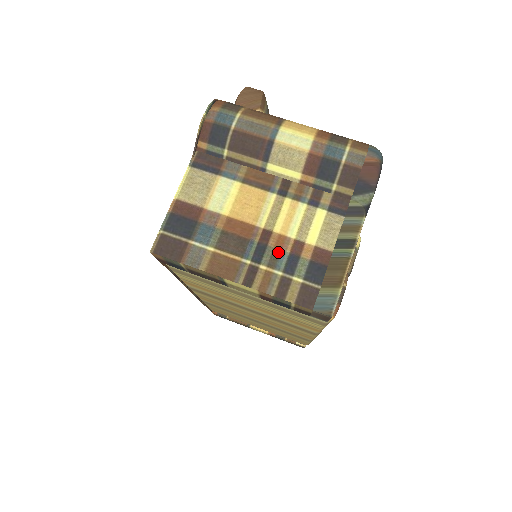
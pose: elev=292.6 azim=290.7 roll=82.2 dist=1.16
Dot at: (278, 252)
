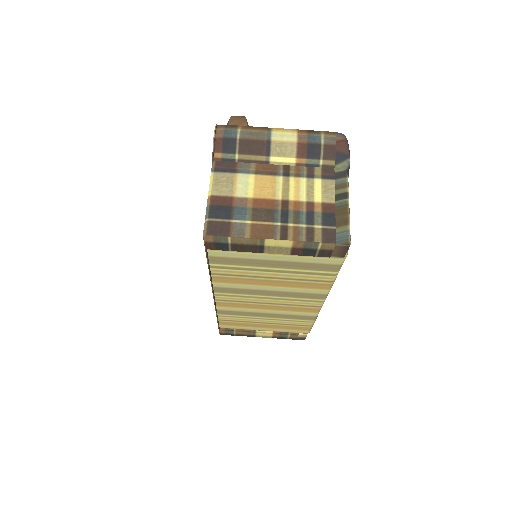
Dot at: (298, 212)
